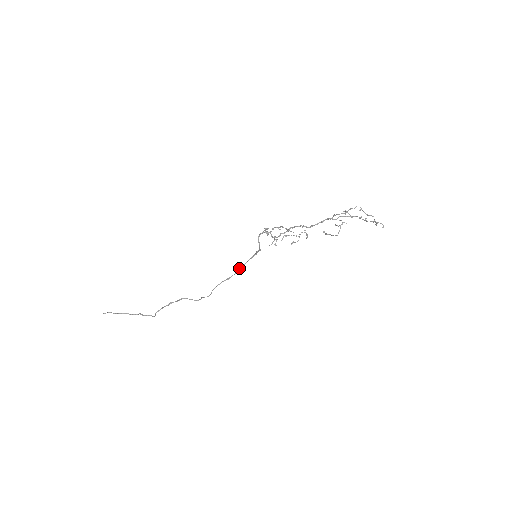
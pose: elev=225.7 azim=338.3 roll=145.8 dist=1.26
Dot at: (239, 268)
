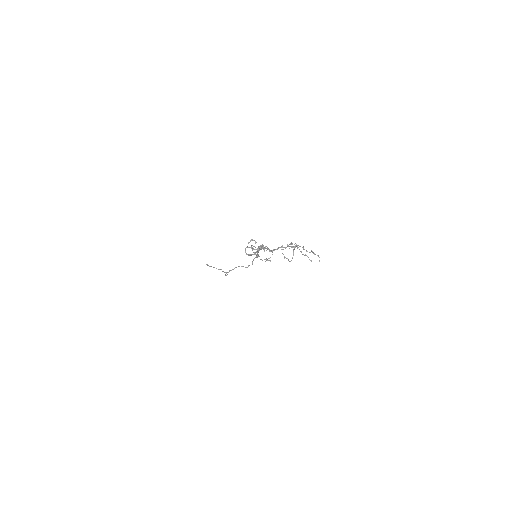
Dot at: (256, 255)
